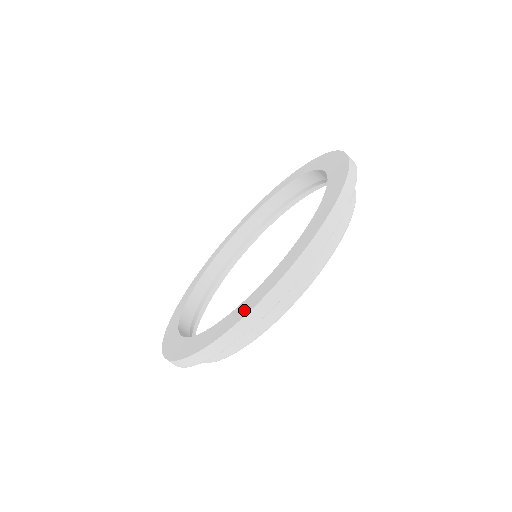
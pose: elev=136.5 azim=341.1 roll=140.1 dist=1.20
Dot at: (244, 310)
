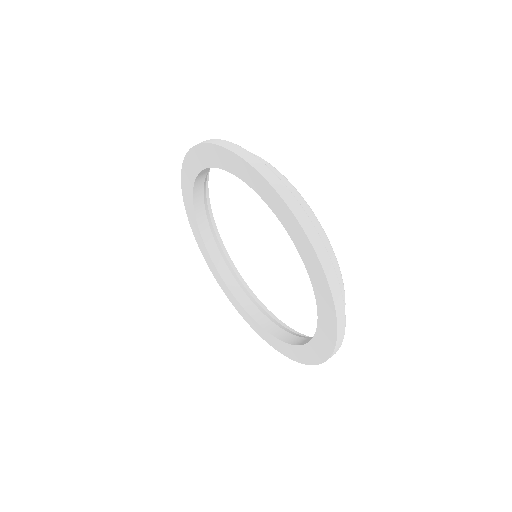
Dot at: (327, 301)
